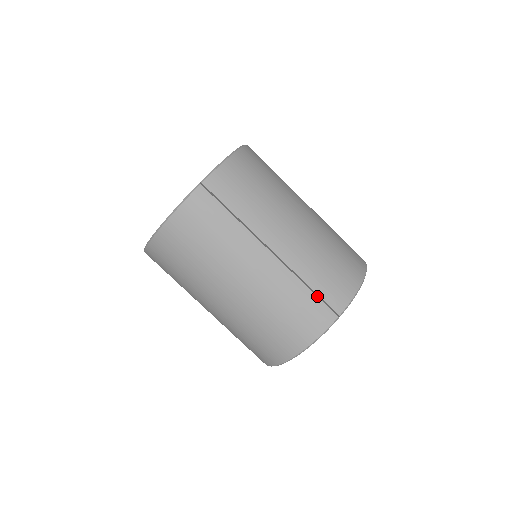
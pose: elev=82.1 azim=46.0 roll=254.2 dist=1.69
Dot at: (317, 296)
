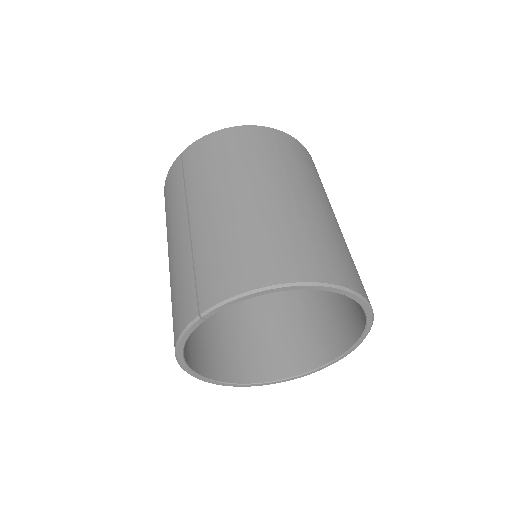
Dot at: occluded
